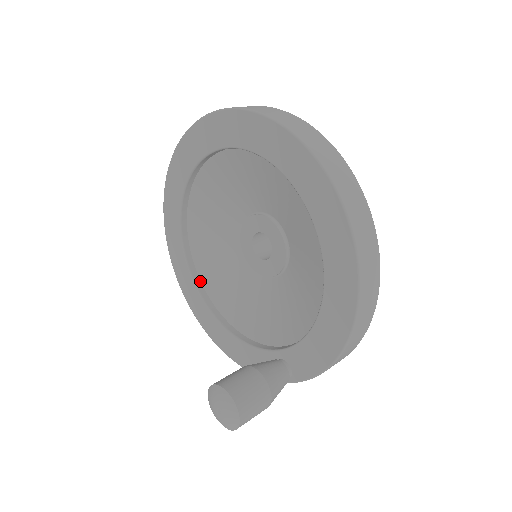
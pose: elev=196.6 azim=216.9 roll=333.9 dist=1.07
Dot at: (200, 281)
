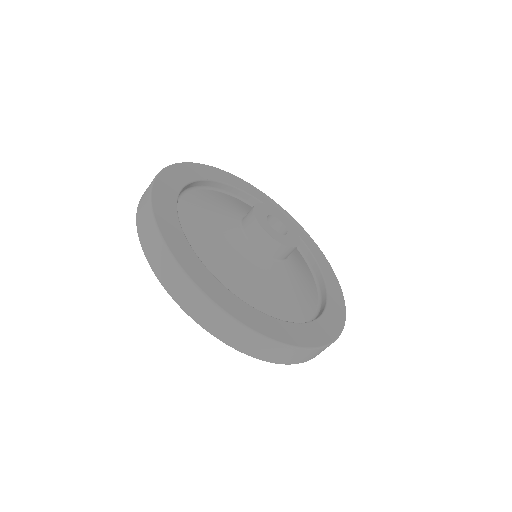
Dot at: occluded
